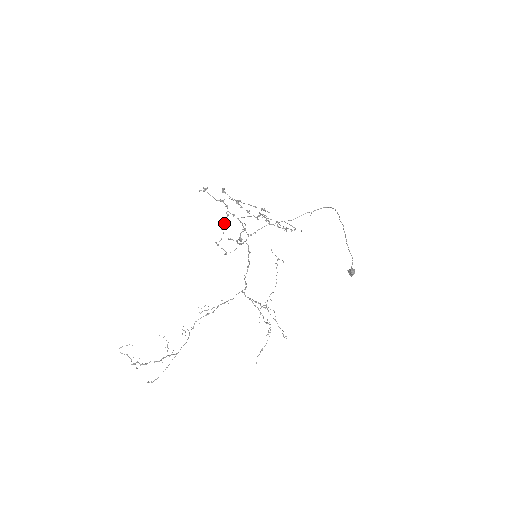
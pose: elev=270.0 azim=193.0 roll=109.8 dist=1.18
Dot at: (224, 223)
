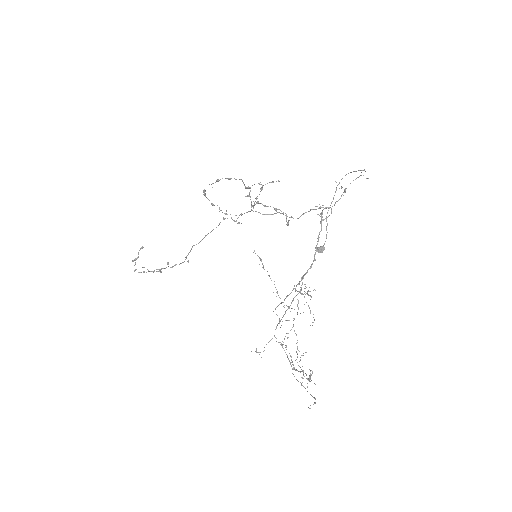
Dot at: (270, 206)
